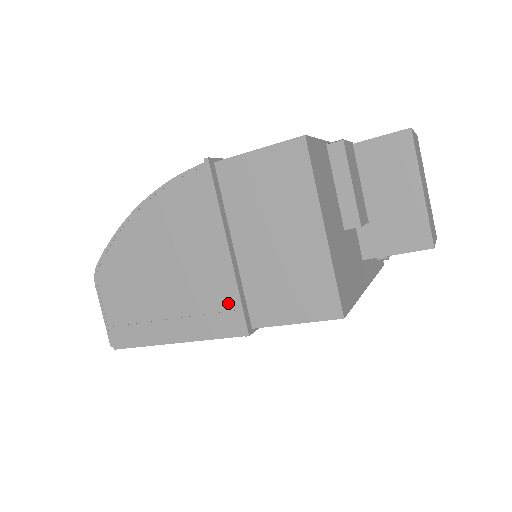
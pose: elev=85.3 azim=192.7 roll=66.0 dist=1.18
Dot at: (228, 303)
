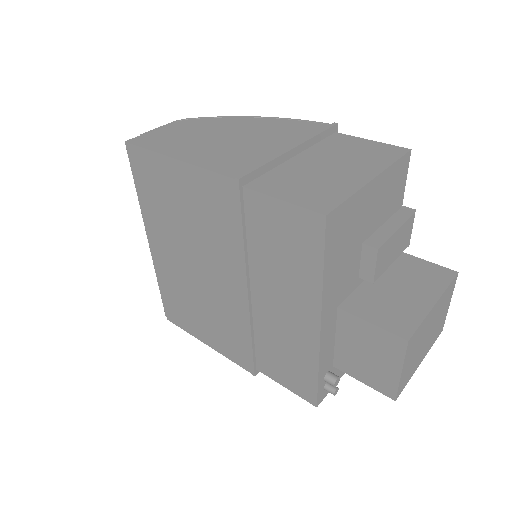
Dot at: (250, 164)
